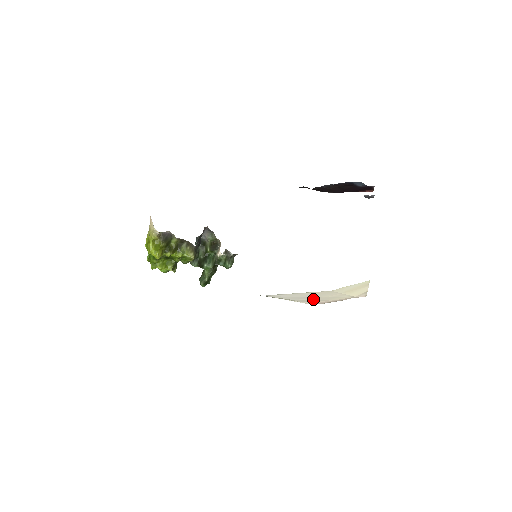
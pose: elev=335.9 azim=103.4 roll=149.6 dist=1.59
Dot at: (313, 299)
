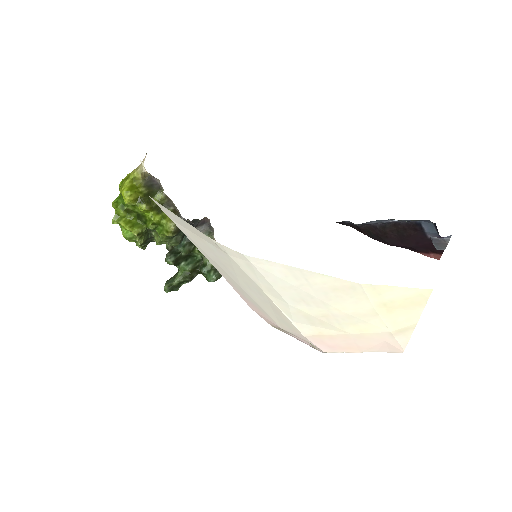
Dot at: (319, 314)
